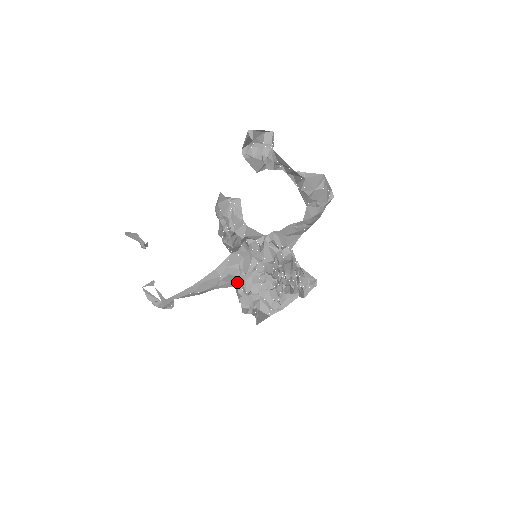
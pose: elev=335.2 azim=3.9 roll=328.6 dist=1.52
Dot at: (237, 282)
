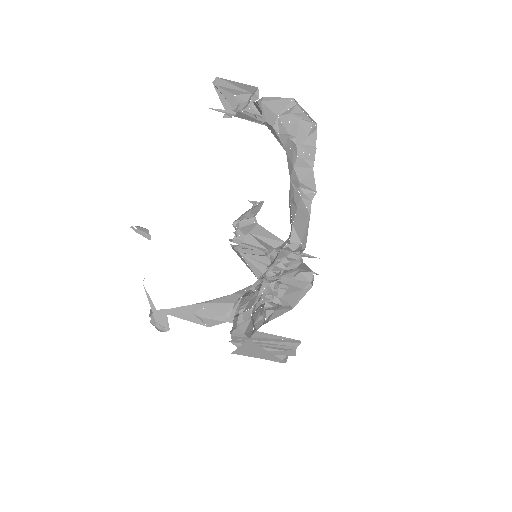
Dot at: (240, 302)
